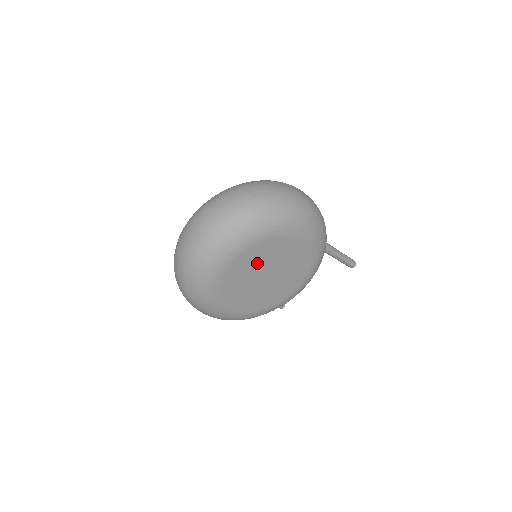
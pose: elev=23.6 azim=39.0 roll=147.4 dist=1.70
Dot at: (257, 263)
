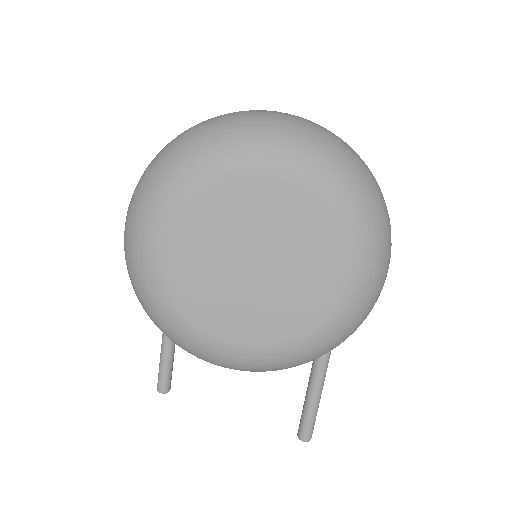
Dot at: (278, 225)
